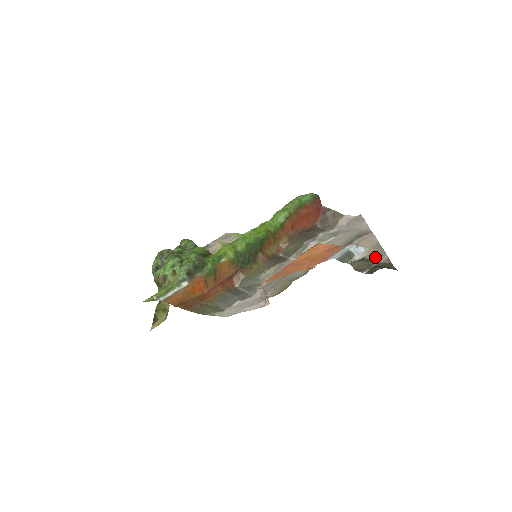
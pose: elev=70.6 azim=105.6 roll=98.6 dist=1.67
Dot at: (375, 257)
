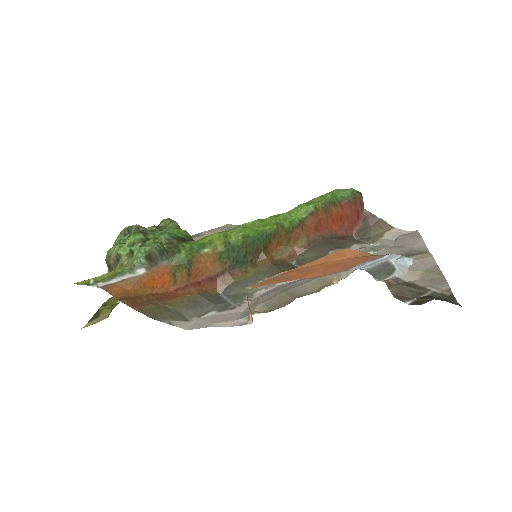
Dot at: (429, 284)
